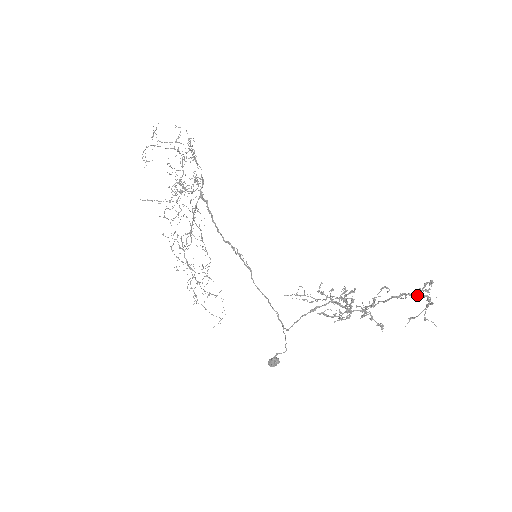
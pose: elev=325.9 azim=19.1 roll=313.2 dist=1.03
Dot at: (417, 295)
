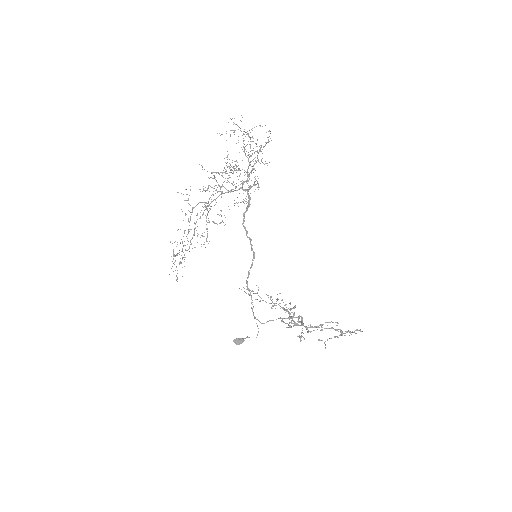
Dot at: occluded
